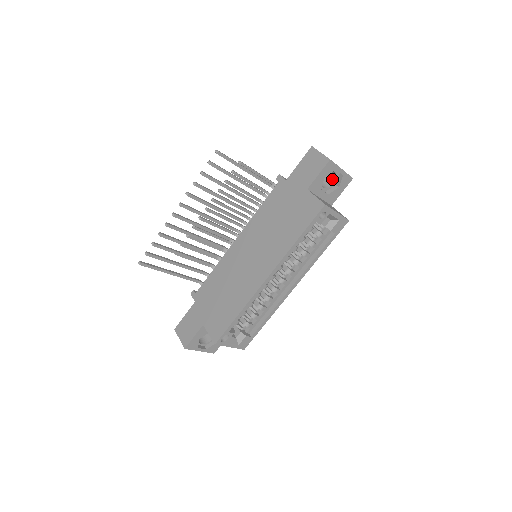
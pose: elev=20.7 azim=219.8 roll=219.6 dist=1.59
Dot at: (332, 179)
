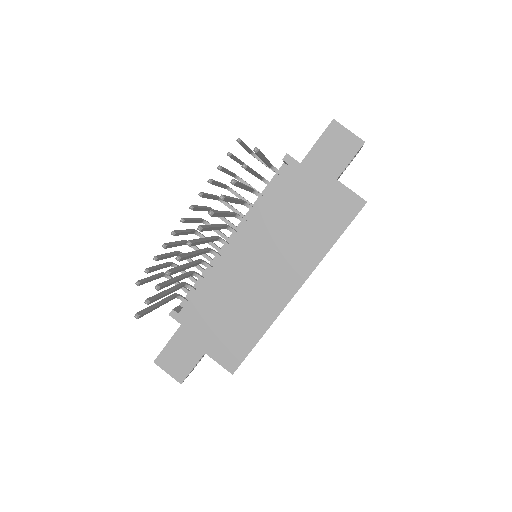
Dot at: occluded
